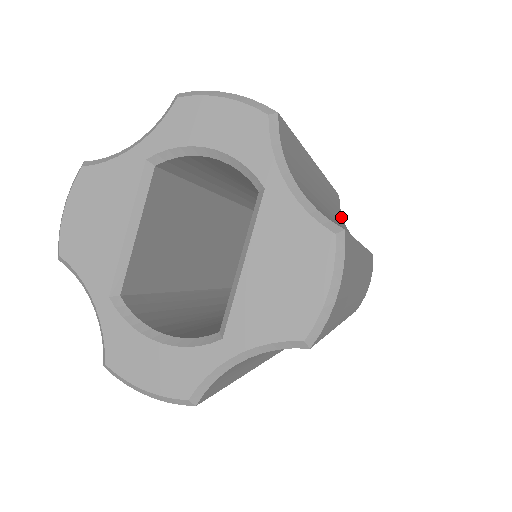
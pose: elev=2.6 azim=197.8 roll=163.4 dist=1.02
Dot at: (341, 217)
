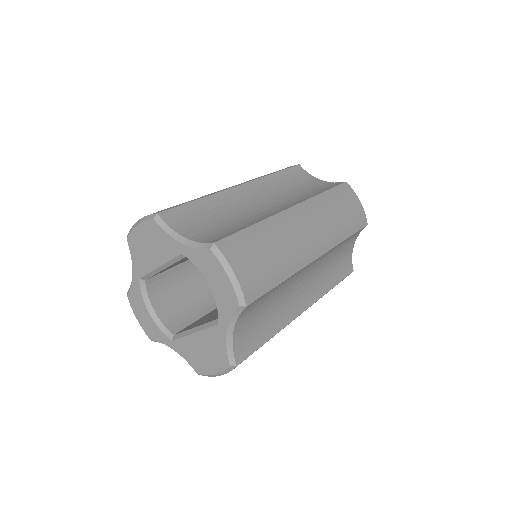
Dot at: (352, 241)
